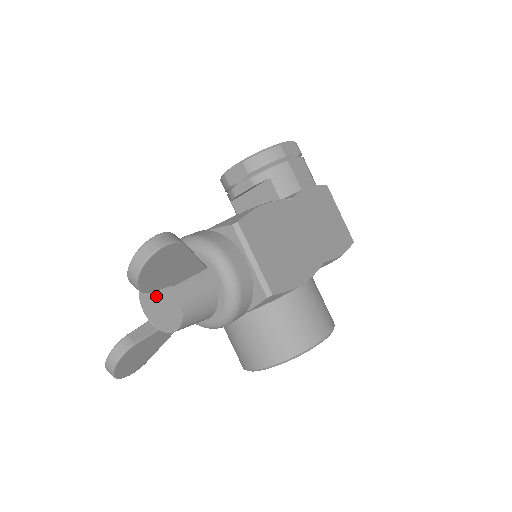
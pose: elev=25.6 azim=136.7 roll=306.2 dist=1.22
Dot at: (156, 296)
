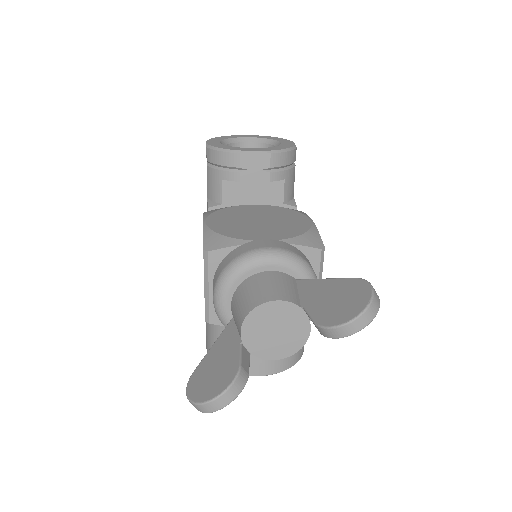
Dot at: (277, 323)
